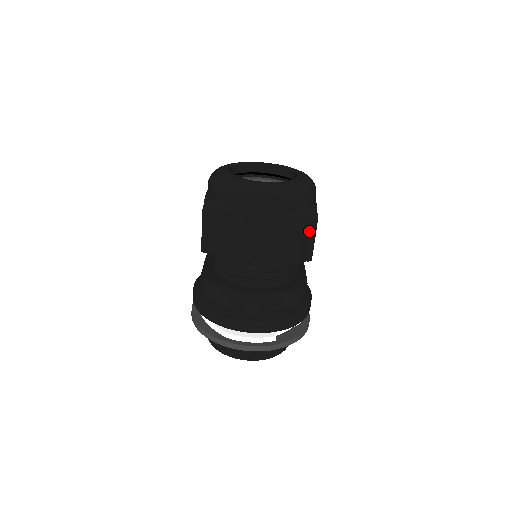
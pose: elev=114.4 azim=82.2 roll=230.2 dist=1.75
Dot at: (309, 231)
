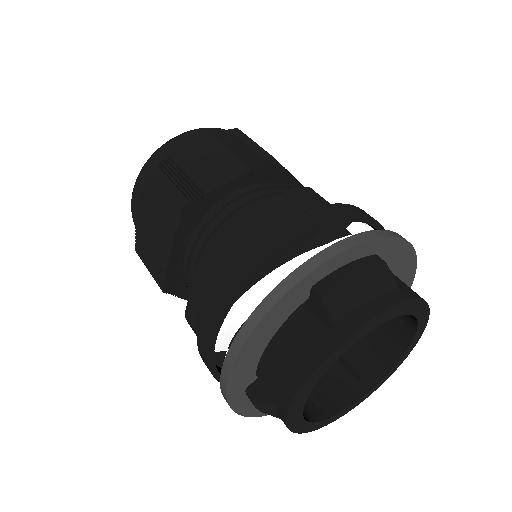
Dot at: occluded
